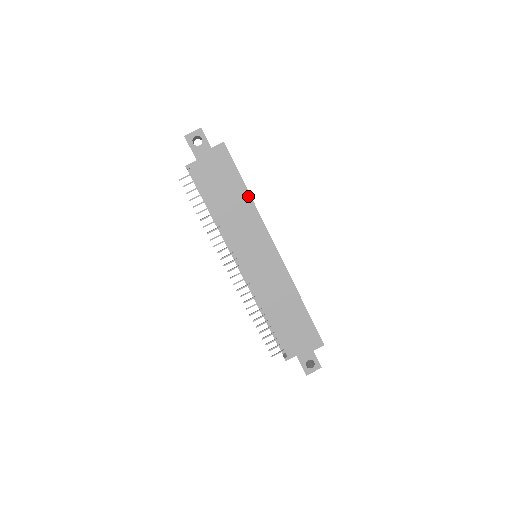
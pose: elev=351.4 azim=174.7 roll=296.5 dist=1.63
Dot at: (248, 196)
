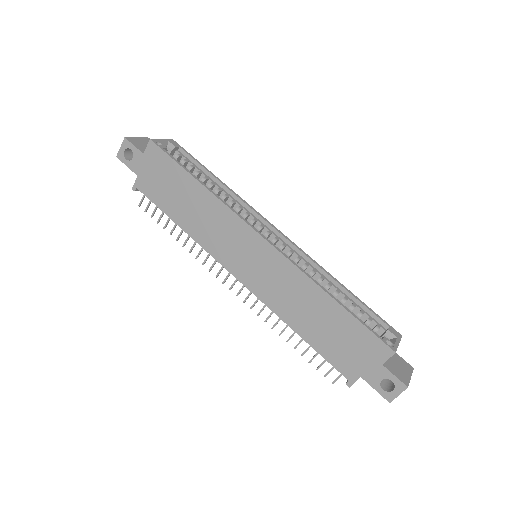
Dot at: (202, 188)
